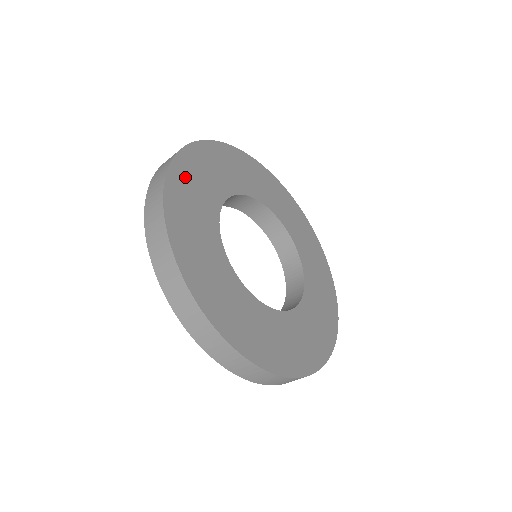
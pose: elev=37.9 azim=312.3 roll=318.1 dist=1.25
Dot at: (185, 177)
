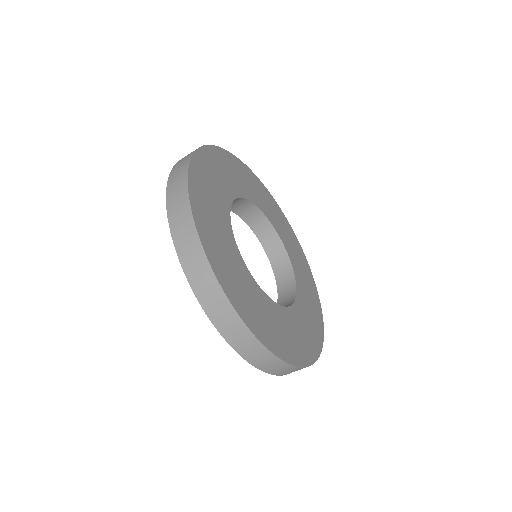
Dot at: (211, 162)
